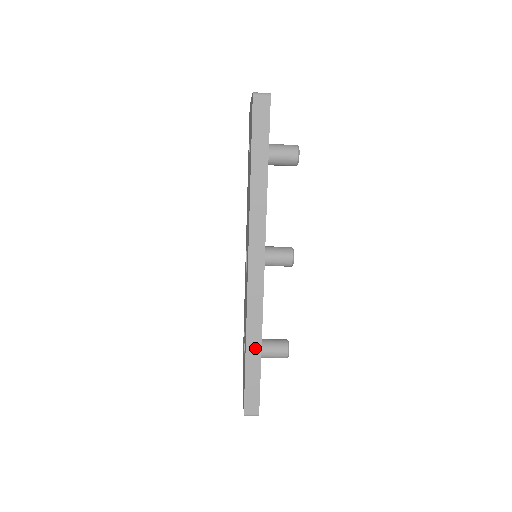
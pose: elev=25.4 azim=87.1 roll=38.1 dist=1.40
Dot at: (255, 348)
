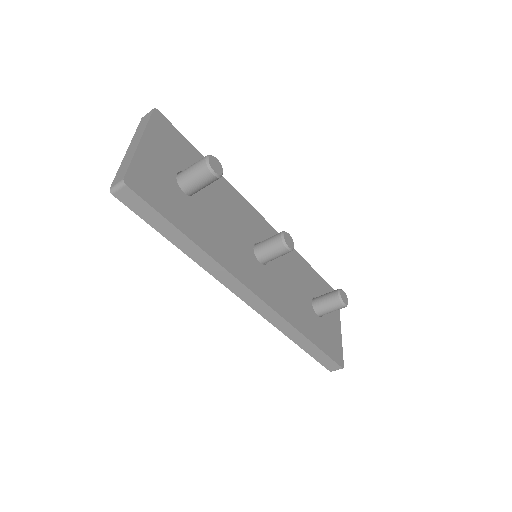
Dot at: (301, 339)
